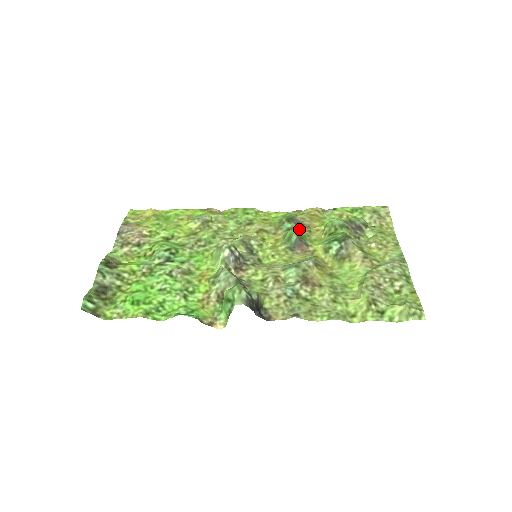
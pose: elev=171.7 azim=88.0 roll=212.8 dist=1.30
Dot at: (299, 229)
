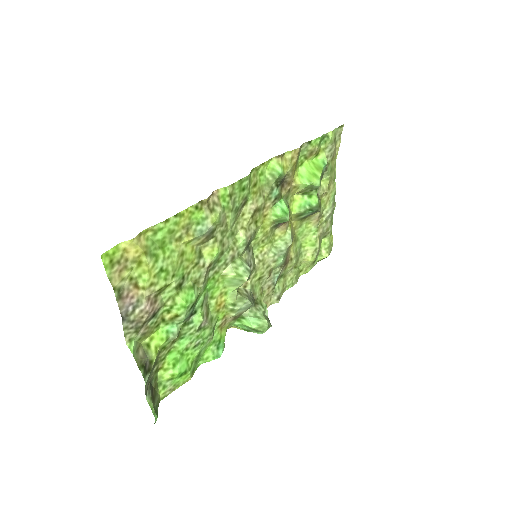
Dot at: (282, 192)
